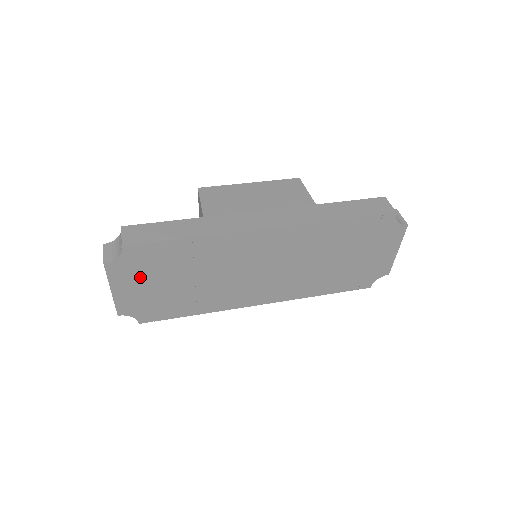
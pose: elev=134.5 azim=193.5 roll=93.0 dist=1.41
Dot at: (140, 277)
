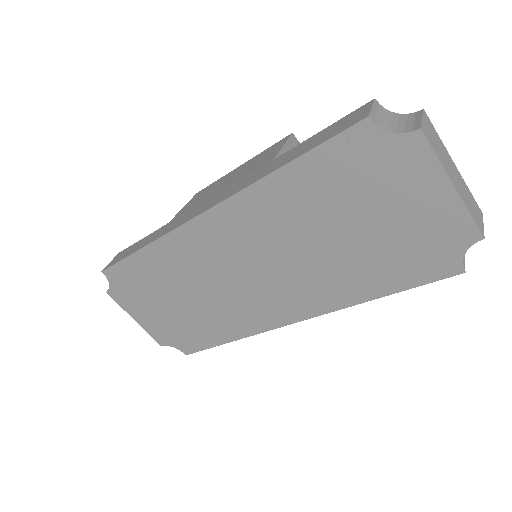
Dot at: (142, 302)
